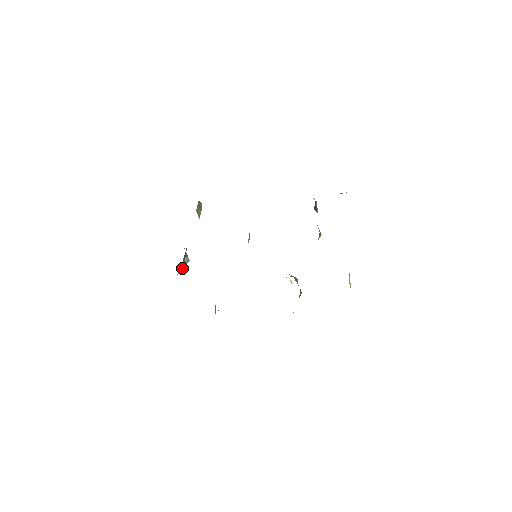
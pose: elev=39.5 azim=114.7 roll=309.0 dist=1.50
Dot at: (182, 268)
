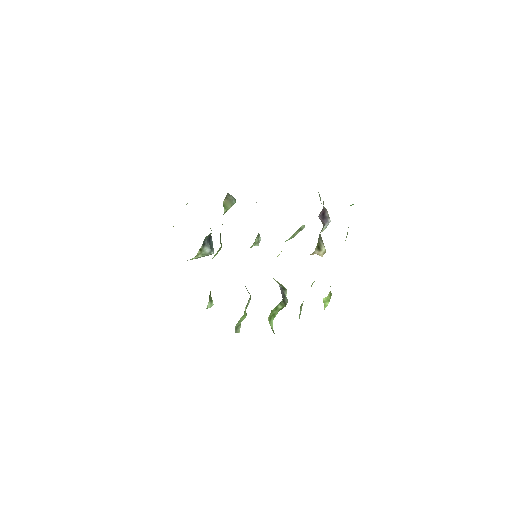
Dot at: (200, 256)
